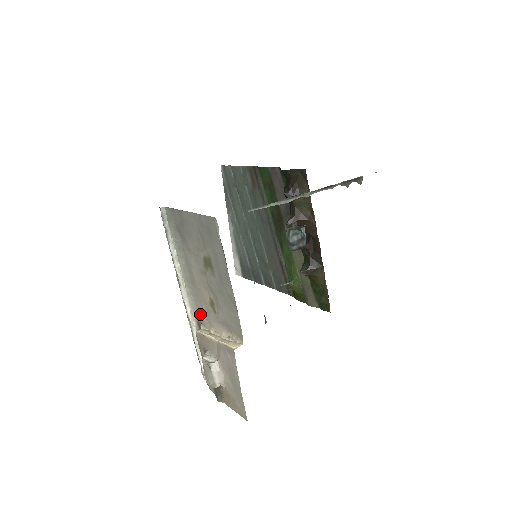
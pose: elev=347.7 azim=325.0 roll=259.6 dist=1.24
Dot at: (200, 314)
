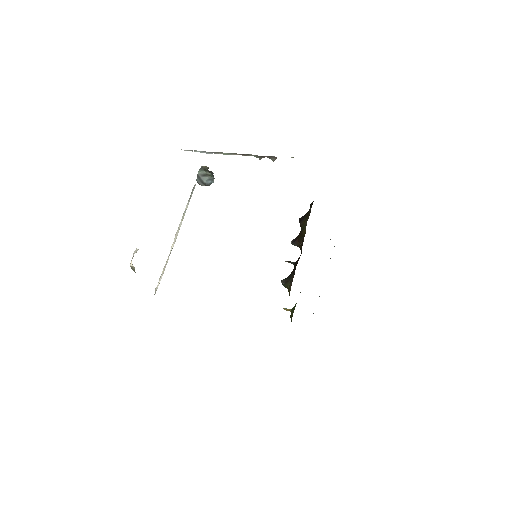
Dot at: occluded
